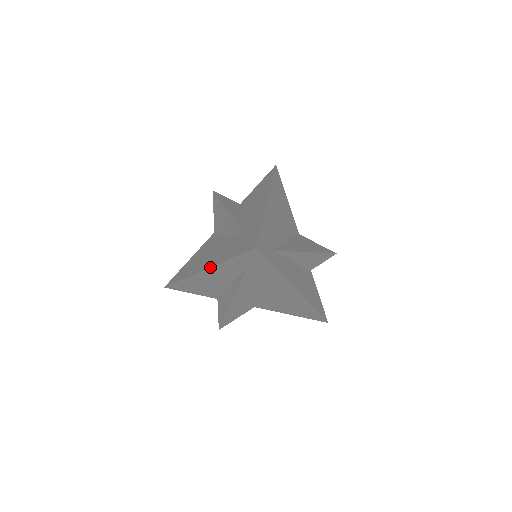
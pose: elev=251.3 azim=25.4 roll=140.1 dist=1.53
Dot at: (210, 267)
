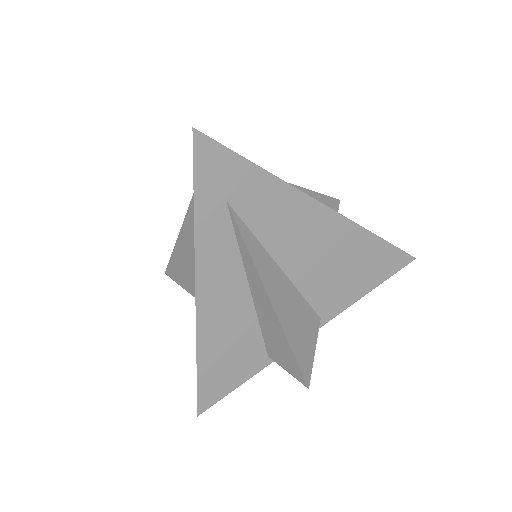
Dot at: occluded
